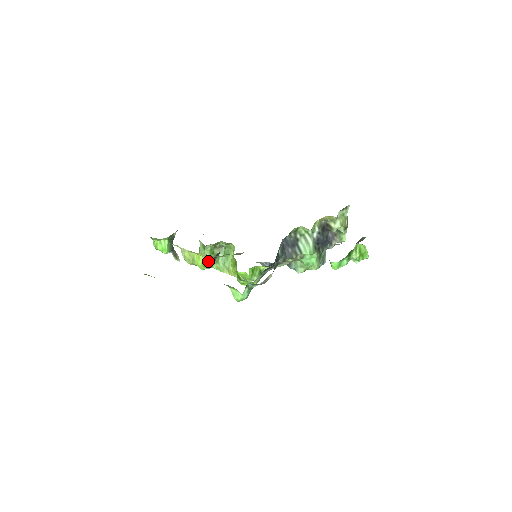
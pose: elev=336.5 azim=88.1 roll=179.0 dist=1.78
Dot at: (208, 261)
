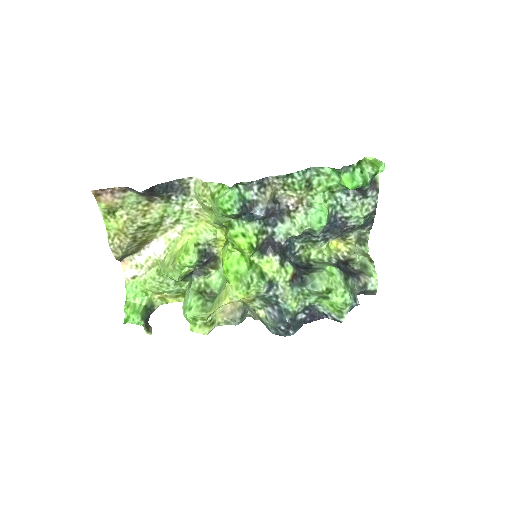
Dot at: (193, 244)
